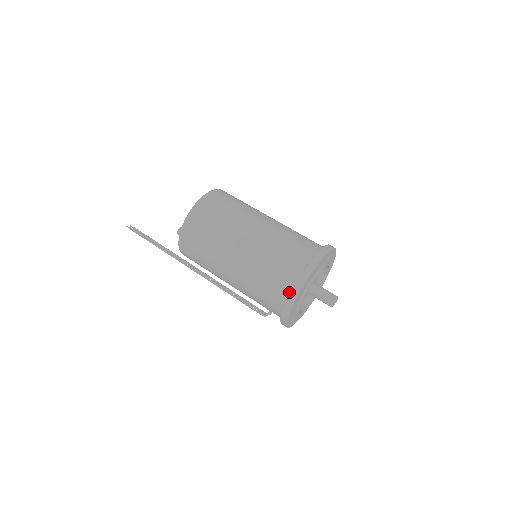
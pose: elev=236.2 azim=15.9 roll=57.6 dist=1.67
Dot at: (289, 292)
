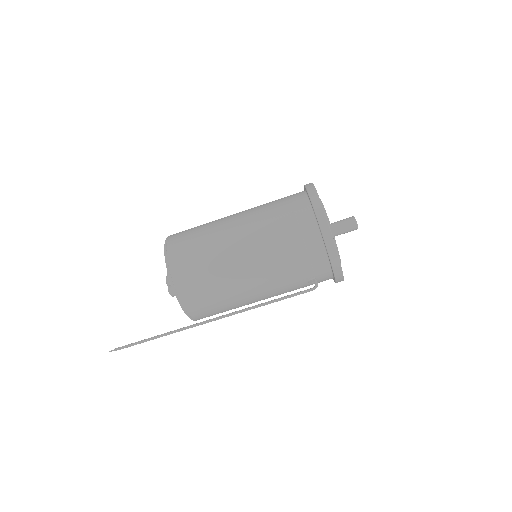
Dot at: (318, 232)
